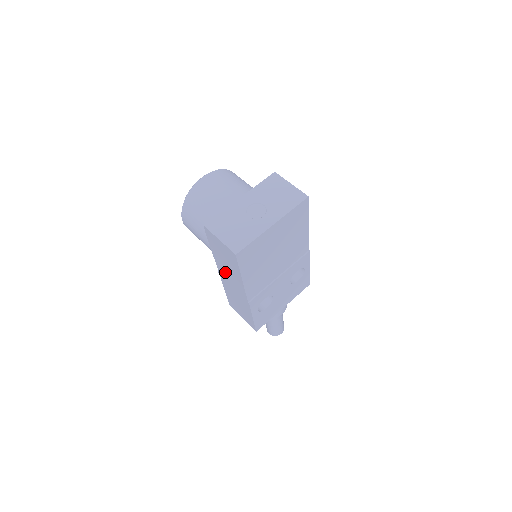
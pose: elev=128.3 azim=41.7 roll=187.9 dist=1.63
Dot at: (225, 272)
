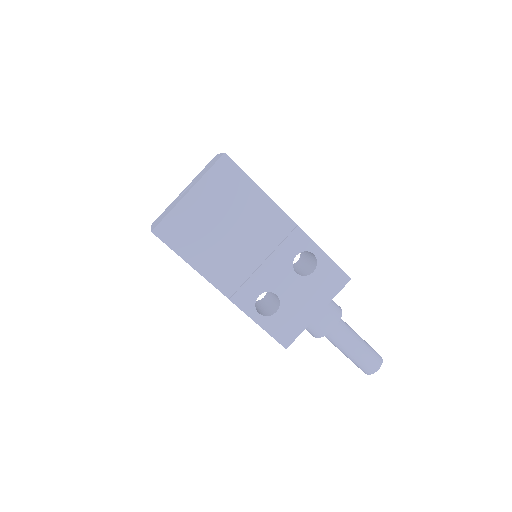
Dot at: occluded
